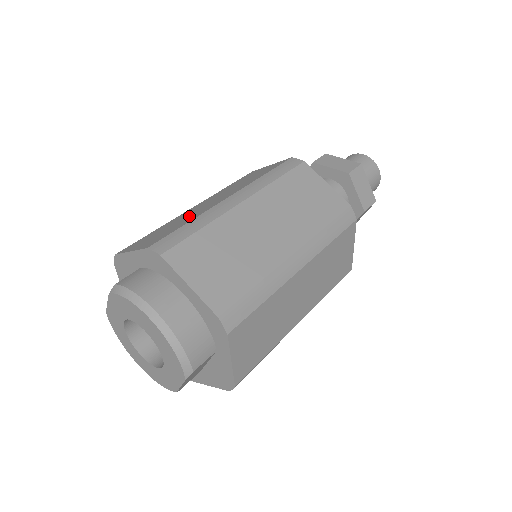
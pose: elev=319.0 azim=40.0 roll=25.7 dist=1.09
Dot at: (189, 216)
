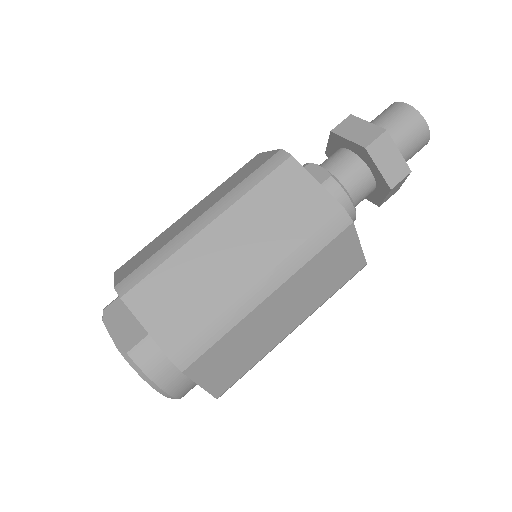
Dot at: (210, 285)
